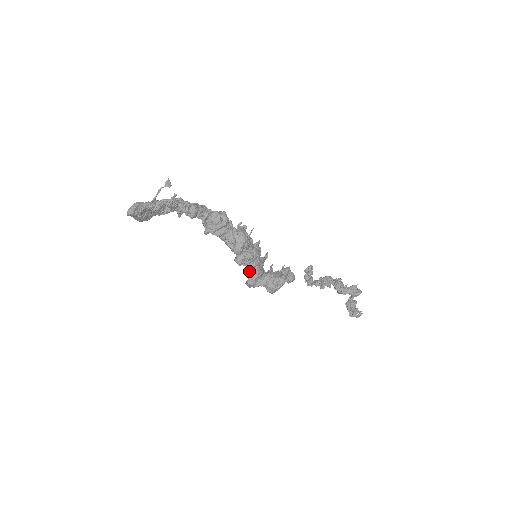
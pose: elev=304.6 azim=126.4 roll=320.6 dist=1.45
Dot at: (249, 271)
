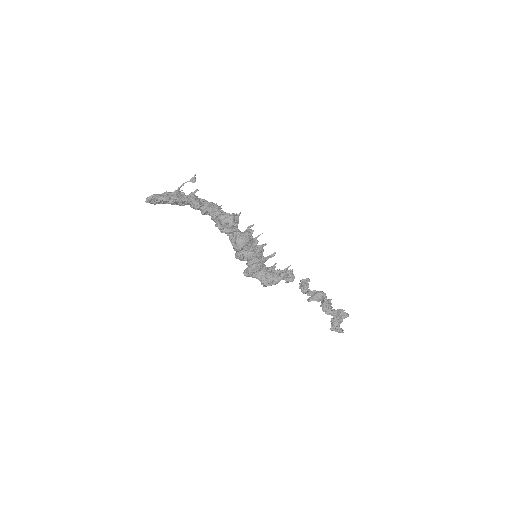
Dot at: occluded
